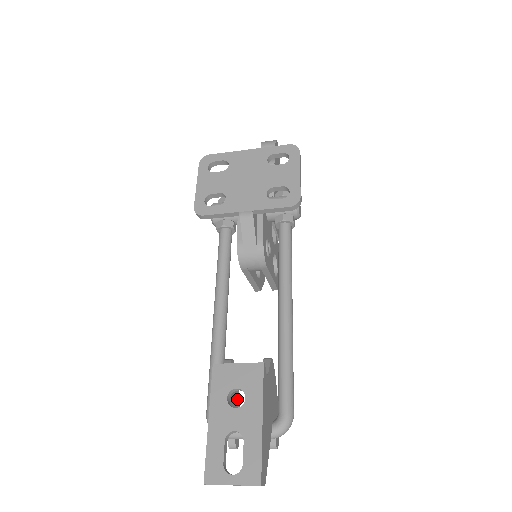
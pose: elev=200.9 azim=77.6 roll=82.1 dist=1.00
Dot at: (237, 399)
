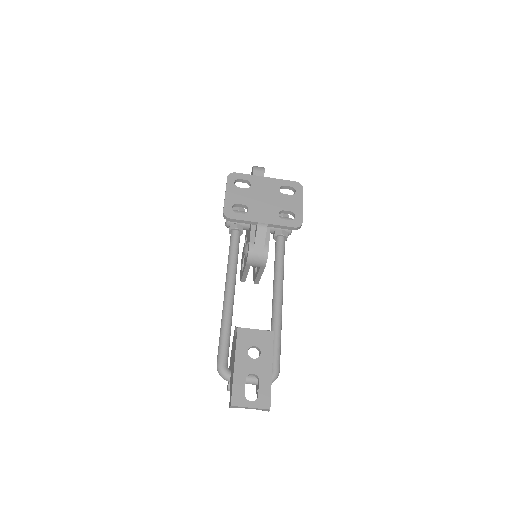
Dot at: occluded
